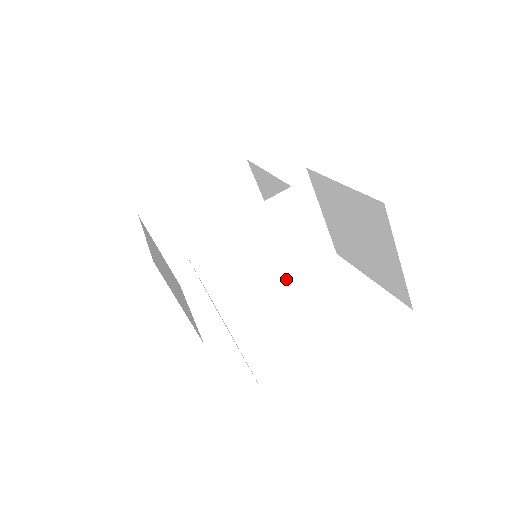
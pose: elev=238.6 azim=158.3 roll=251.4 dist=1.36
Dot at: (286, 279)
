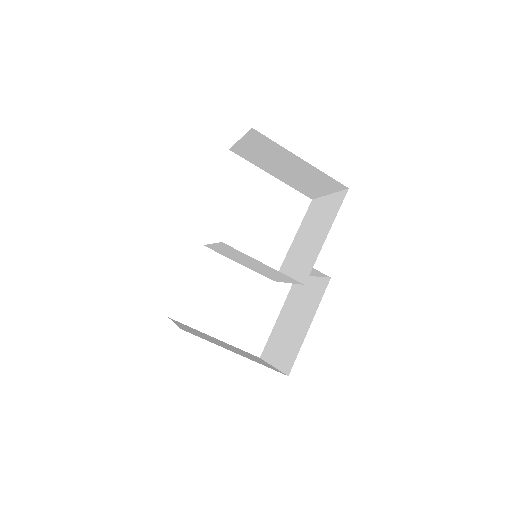
Dot at: (255, 269)
